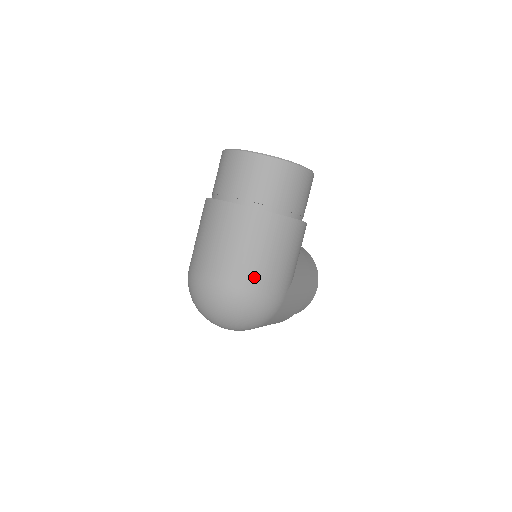
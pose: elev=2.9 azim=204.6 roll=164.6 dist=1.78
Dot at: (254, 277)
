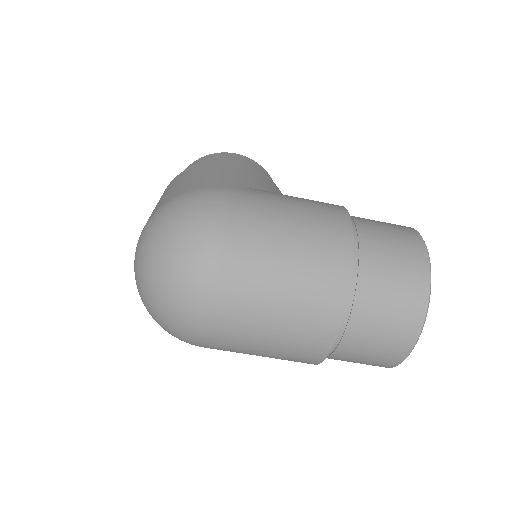
Dot at: (165, 200)
